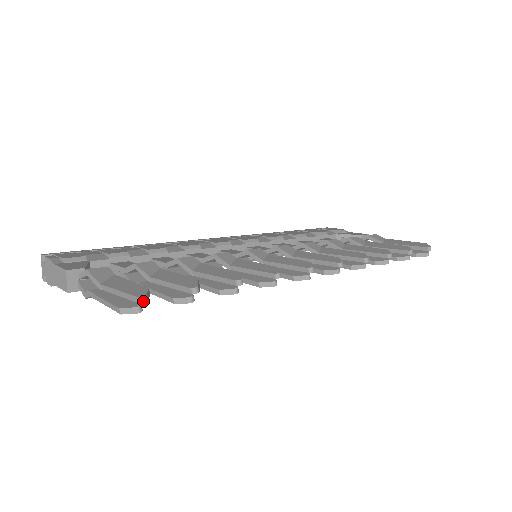
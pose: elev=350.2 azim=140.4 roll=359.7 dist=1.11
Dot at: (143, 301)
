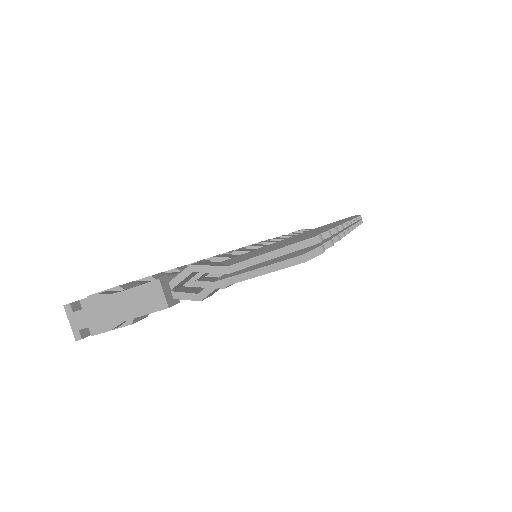
Dot at: (321, 239)
